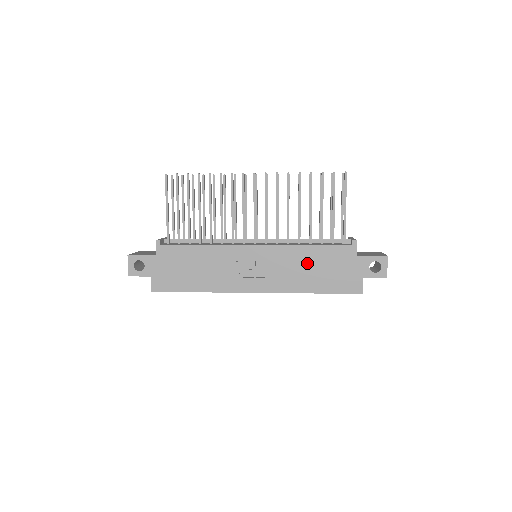
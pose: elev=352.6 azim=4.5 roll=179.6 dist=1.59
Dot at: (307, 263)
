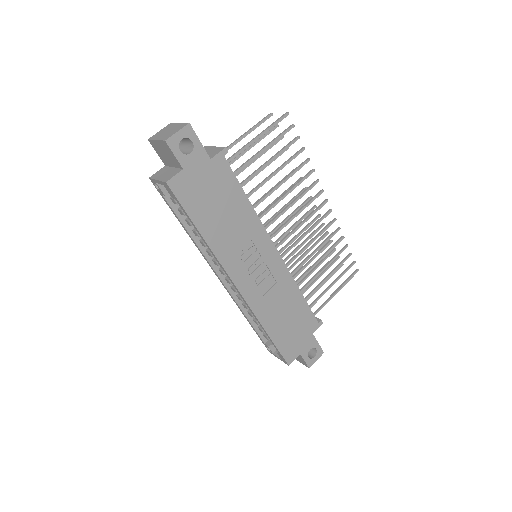
Dot at: (288, 305)
